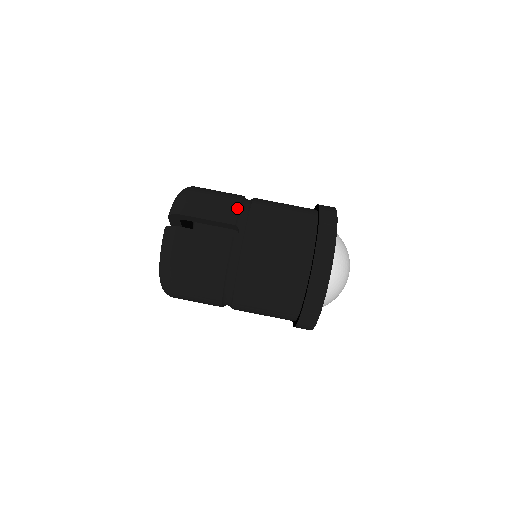
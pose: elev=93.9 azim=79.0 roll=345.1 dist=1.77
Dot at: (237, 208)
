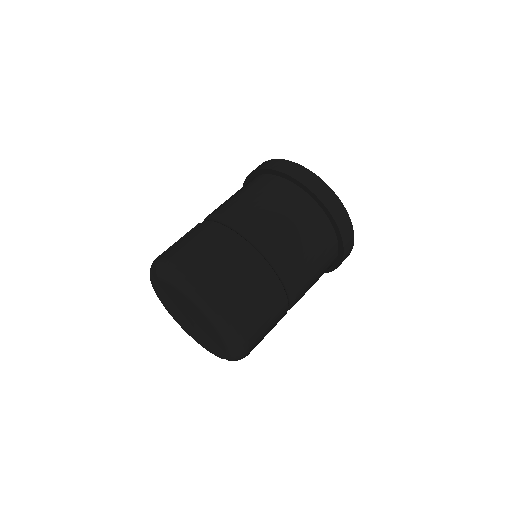
Dot at: occluded
